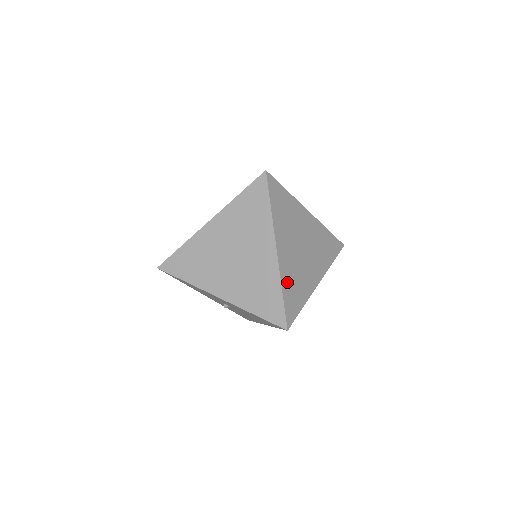
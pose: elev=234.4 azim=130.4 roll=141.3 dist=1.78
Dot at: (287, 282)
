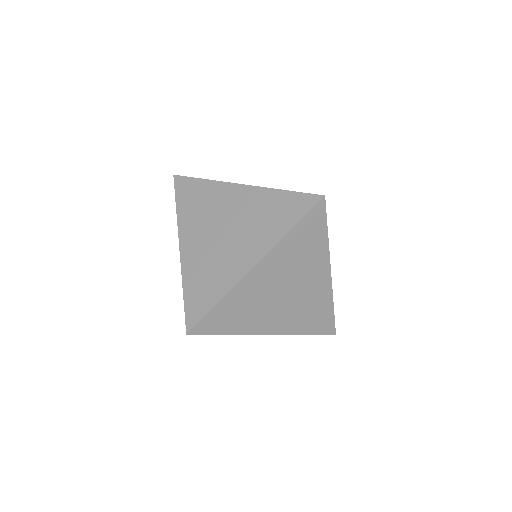
Dot at: (234, 300)
